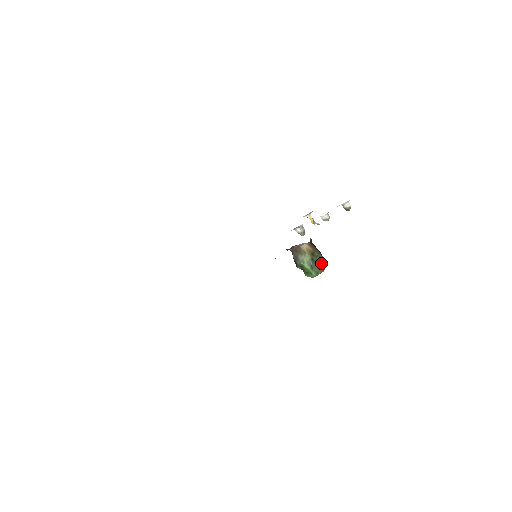
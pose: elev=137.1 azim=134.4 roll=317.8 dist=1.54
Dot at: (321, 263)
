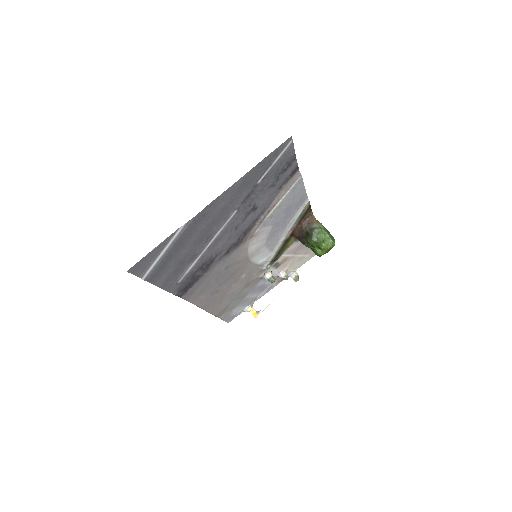
Dot at: occluded
